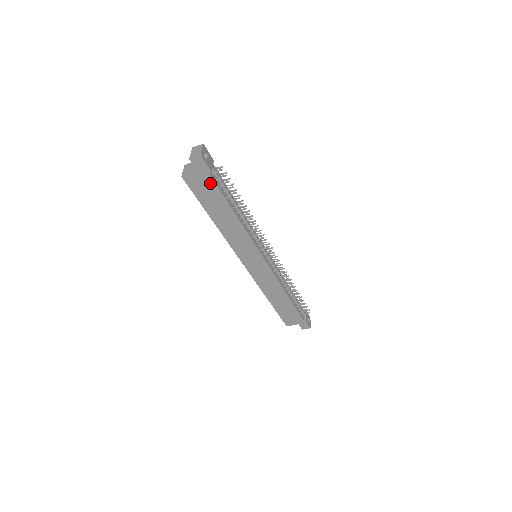
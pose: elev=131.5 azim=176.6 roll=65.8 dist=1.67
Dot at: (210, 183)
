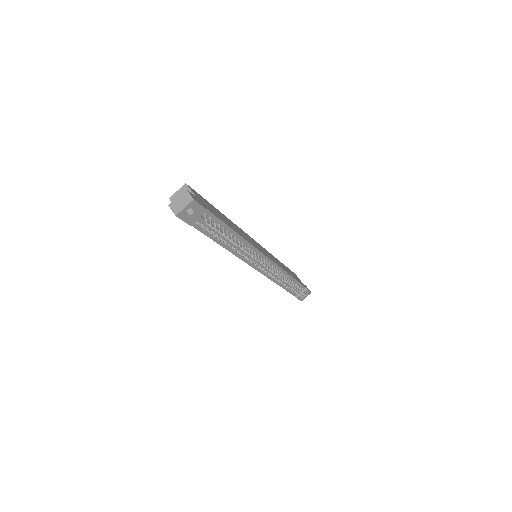
Dot at: occluded
